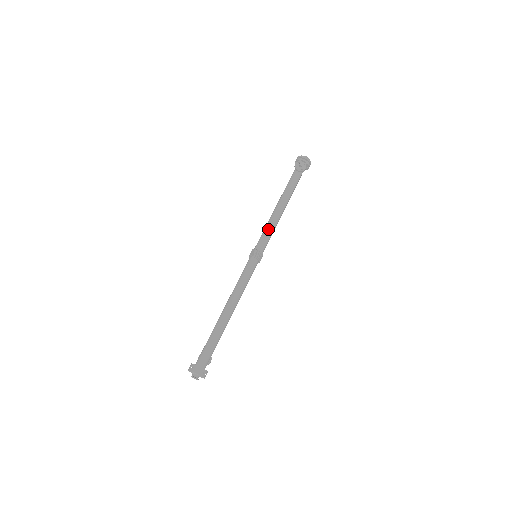
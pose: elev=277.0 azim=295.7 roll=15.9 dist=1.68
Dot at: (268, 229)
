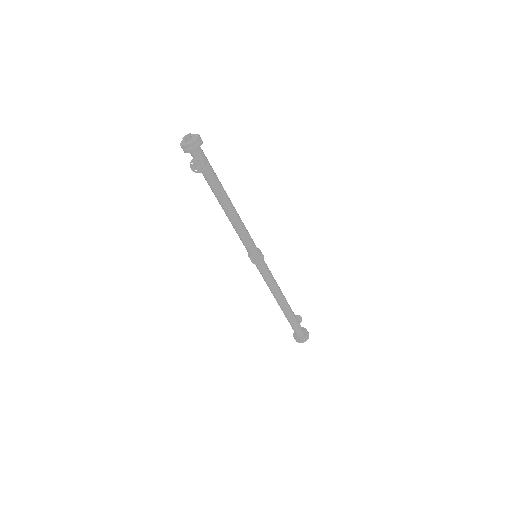
Dot at: (241, 236)
